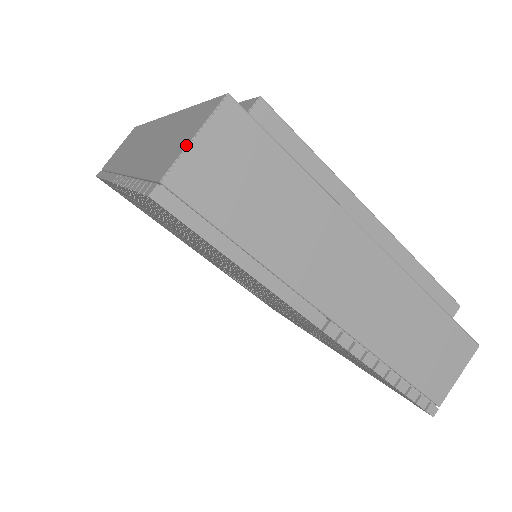
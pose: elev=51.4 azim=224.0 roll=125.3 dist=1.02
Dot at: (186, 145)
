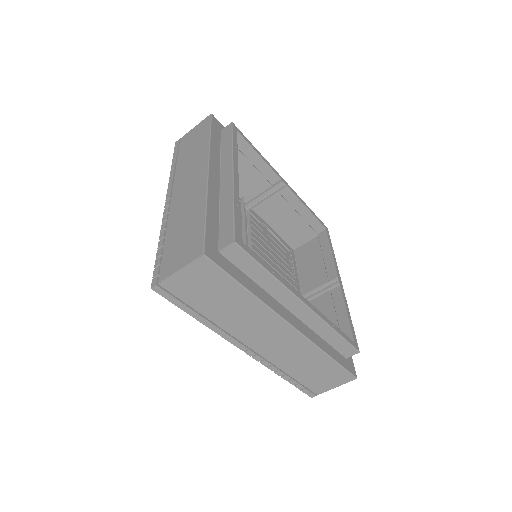
Dot at: (175, 271)
